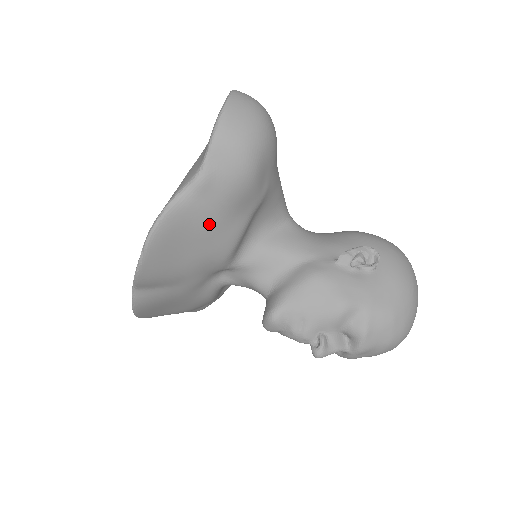
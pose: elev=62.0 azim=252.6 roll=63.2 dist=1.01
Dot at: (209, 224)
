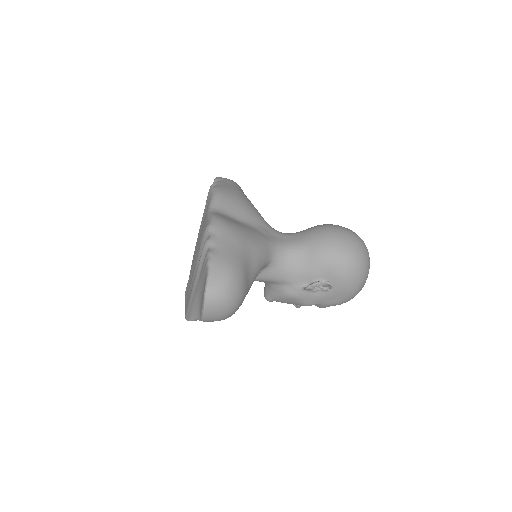
Dot at: occluded
